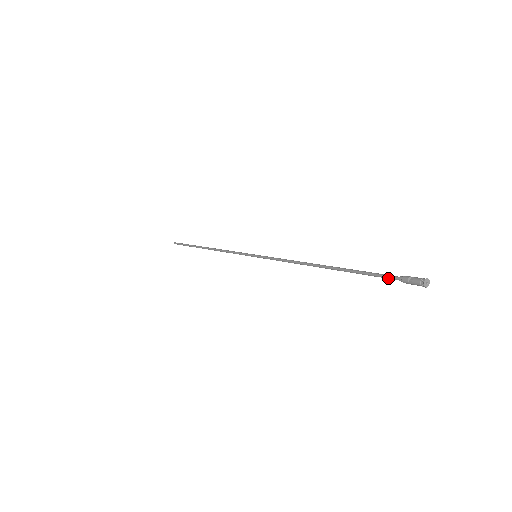
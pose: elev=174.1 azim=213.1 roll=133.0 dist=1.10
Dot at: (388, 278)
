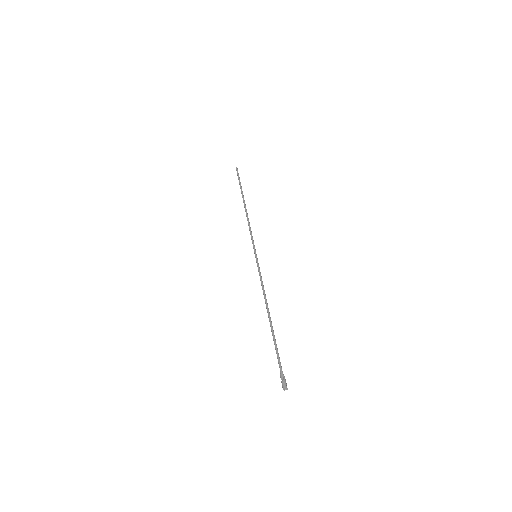
Dot at: (279, 365)
